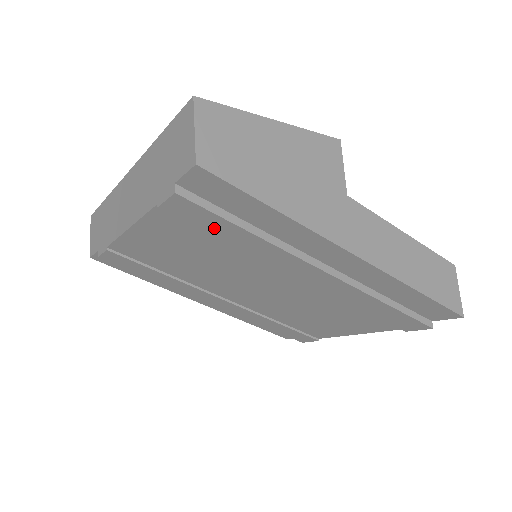
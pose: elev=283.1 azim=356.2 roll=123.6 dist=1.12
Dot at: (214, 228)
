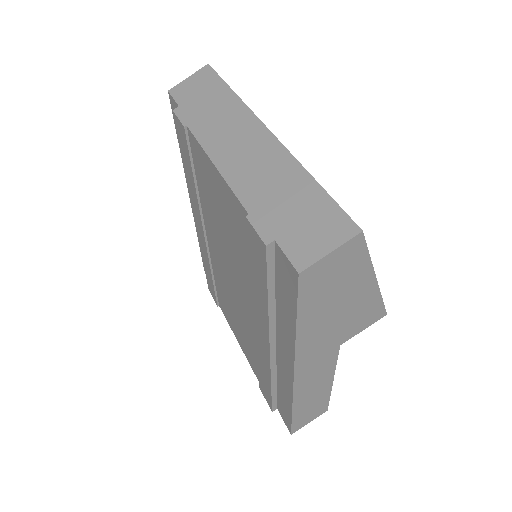
Dot at: (256, 266)
